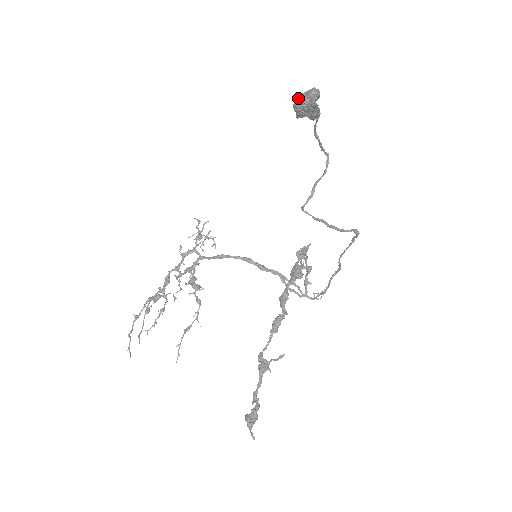
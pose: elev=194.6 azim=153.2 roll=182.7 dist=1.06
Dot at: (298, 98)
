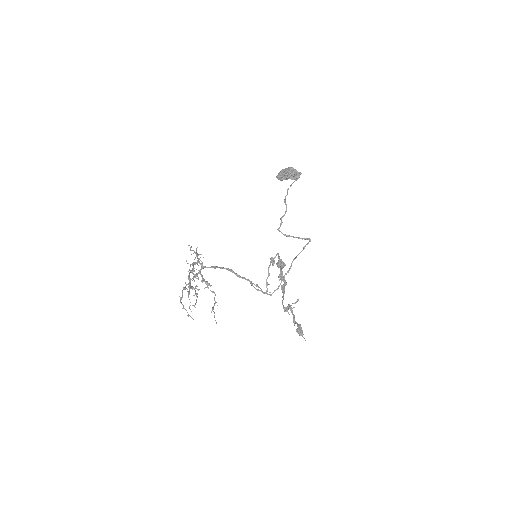
Dot at: (280, 171)
